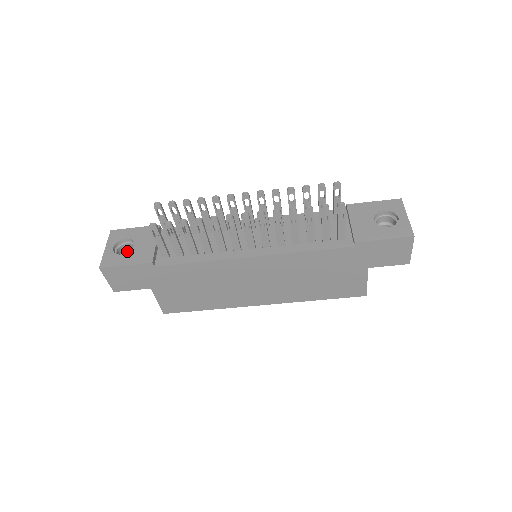
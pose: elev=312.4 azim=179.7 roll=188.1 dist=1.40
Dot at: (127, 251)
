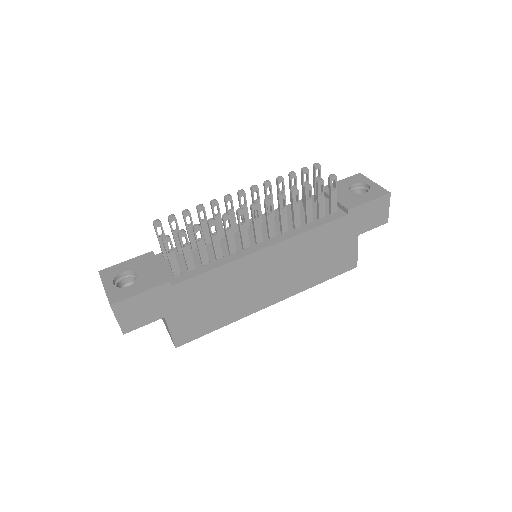
Dot at: occluded
